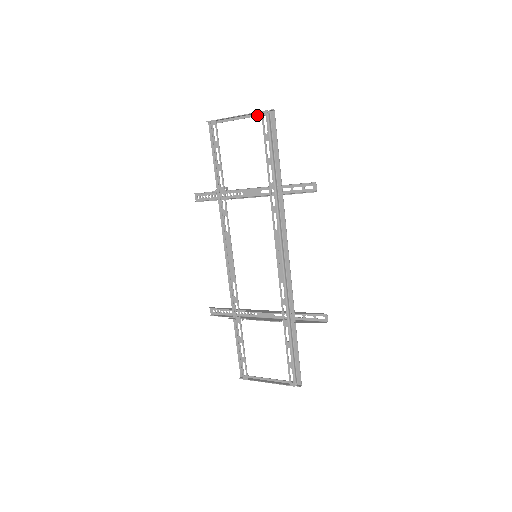
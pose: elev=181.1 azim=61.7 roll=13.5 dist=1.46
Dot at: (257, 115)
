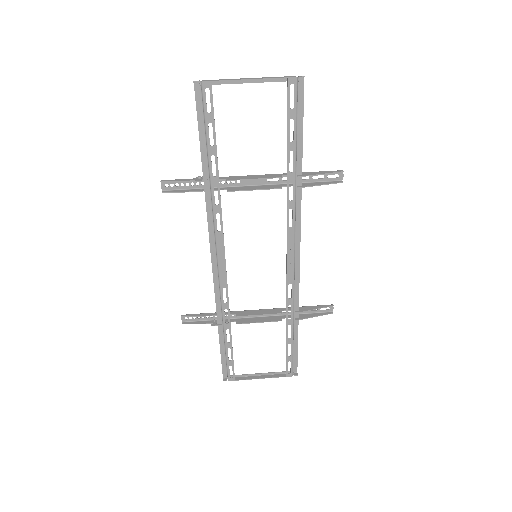
Dot at: (277, 80)
